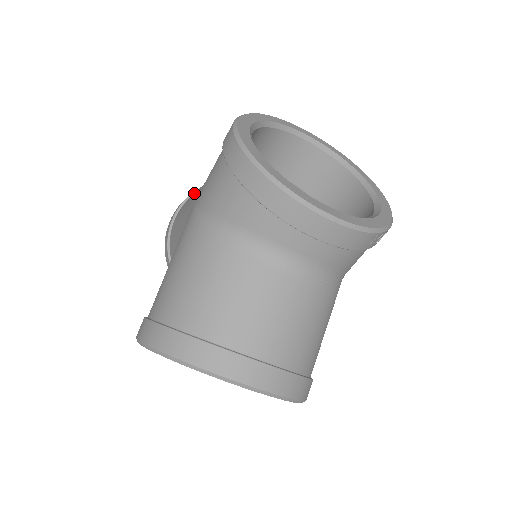
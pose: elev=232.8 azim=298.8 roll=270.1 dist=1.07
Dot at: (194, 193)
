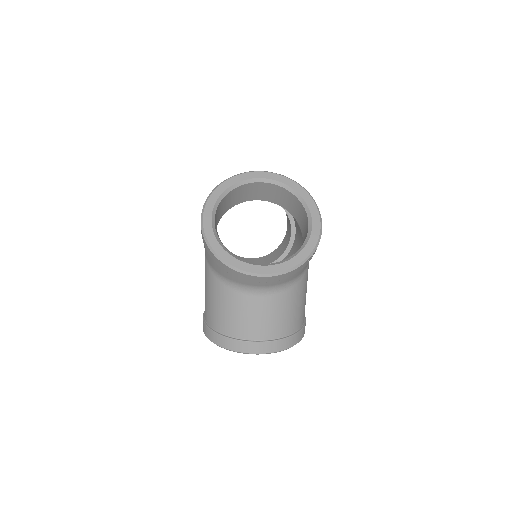
Dot at: occluded
